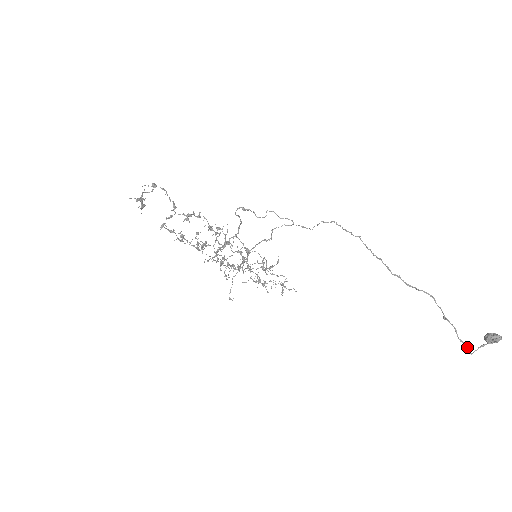
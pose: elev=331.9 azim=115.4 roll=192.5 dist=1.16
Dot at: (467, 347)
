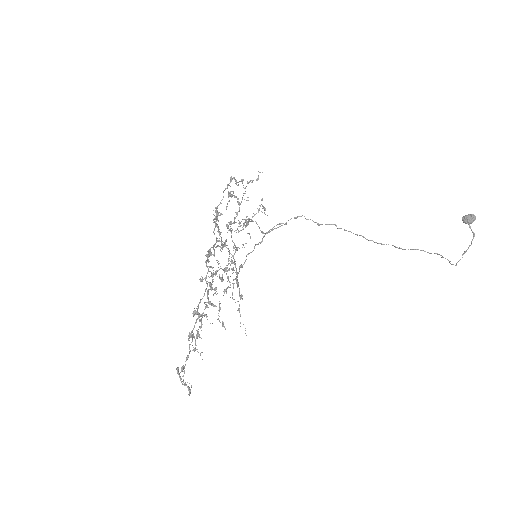
Dot at: occluded
